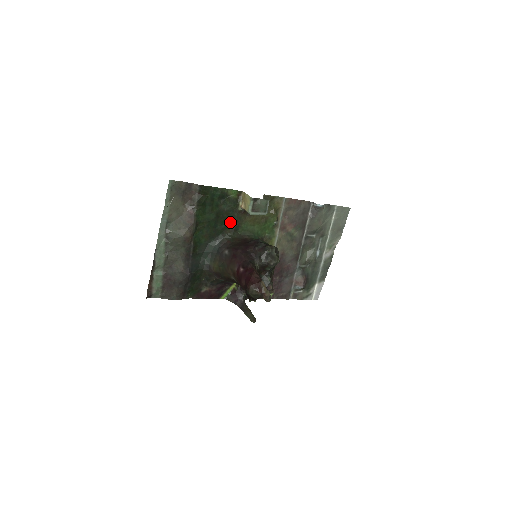
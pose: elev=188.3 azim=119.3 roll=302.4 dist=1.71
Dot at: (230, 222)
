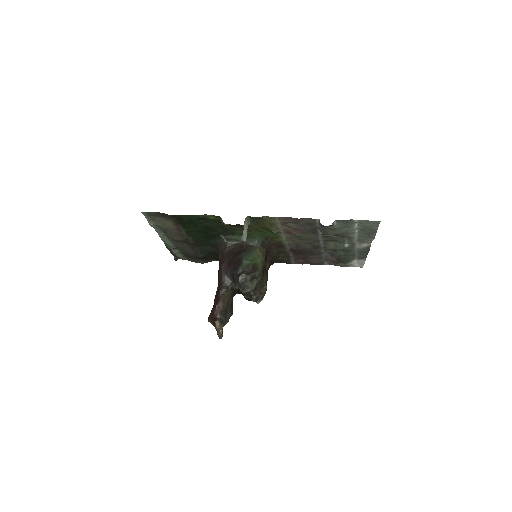
Dot at: (222, 230)
